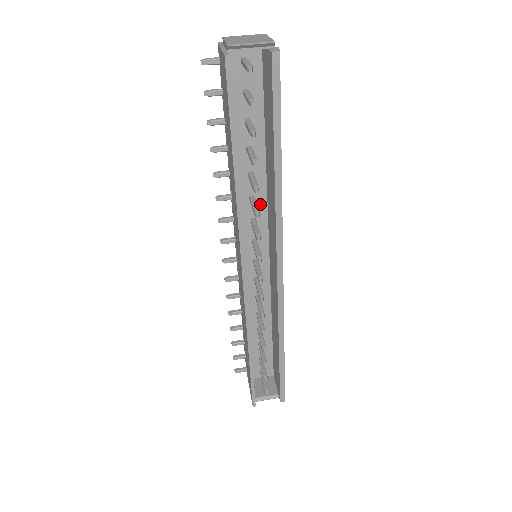
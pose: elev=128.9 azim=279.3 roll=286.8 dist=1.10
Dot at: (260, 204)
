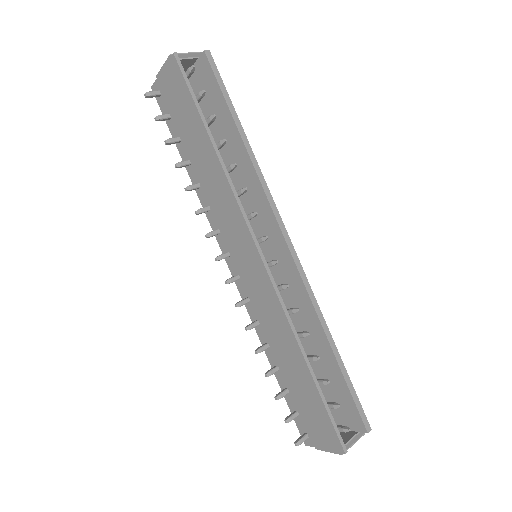
Dot at: occluded
